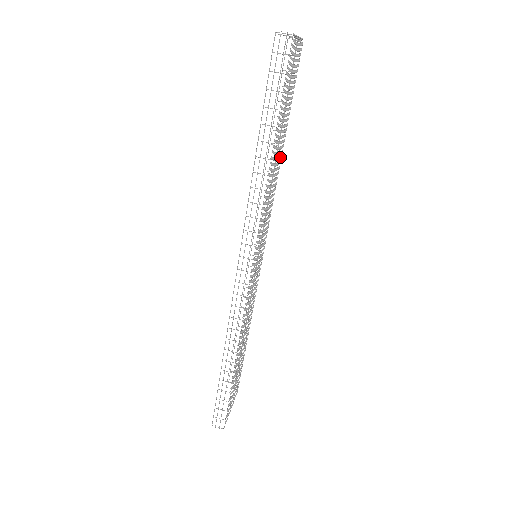
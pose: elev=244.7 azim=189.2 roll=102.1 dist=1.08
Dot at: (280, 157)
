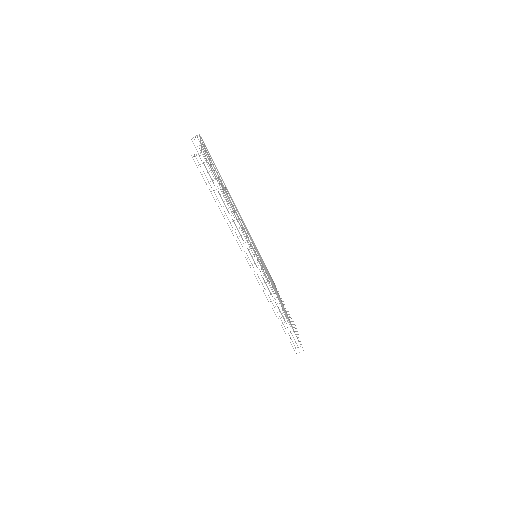
Dot at: (231, 198)
